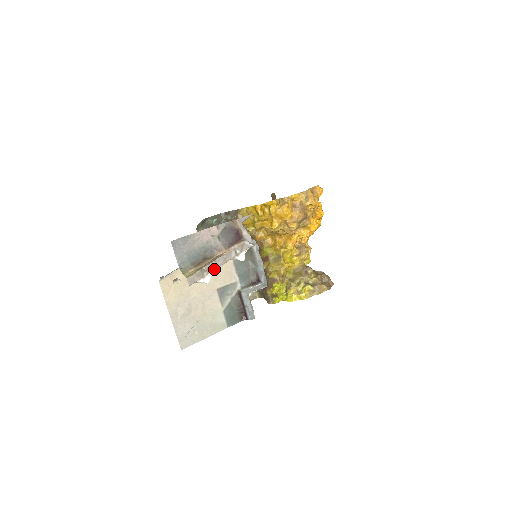
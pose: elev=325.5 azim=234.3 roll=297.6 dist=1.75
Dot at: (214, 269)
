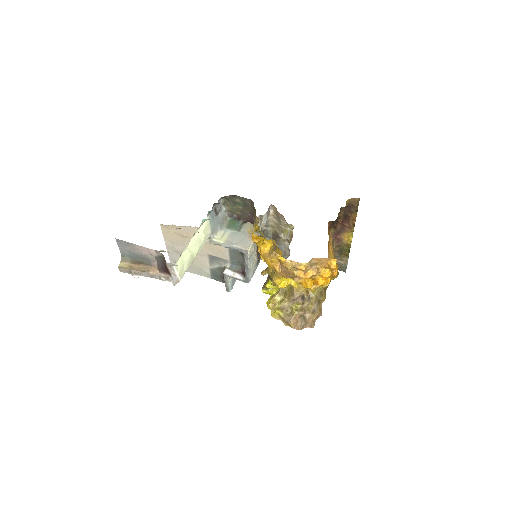
Dot at: (141, 275)
